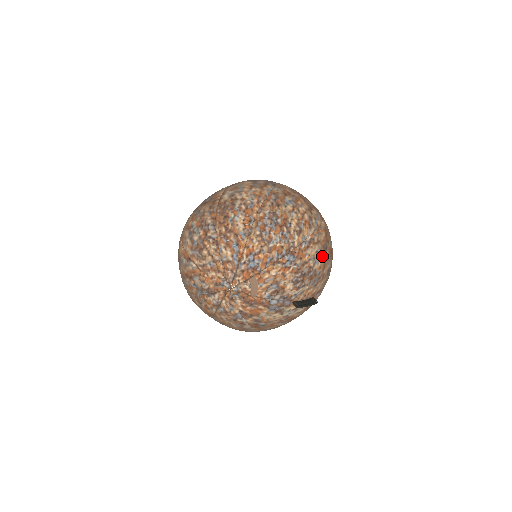
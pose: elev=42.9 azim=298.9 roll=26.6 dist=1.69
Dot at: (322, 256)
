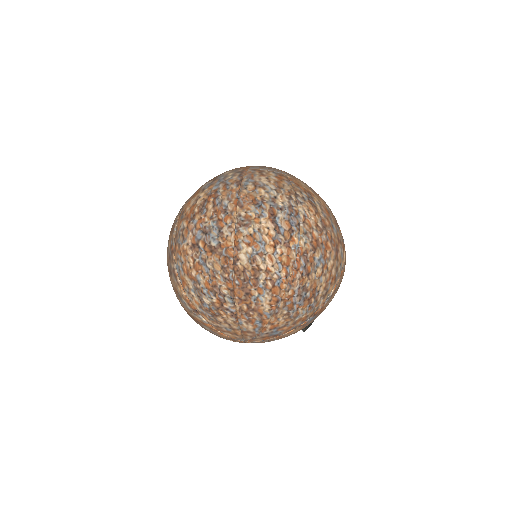
Dot at: occluded
